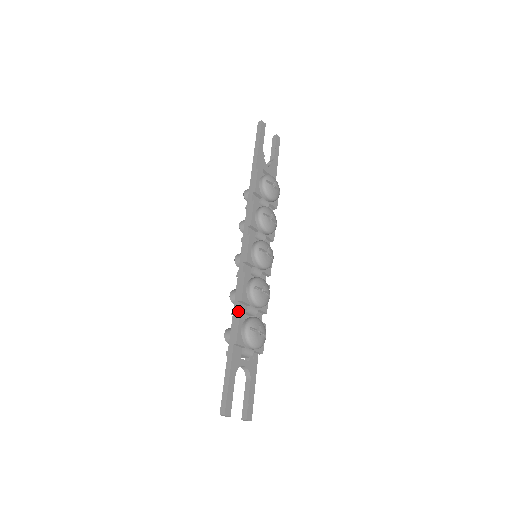
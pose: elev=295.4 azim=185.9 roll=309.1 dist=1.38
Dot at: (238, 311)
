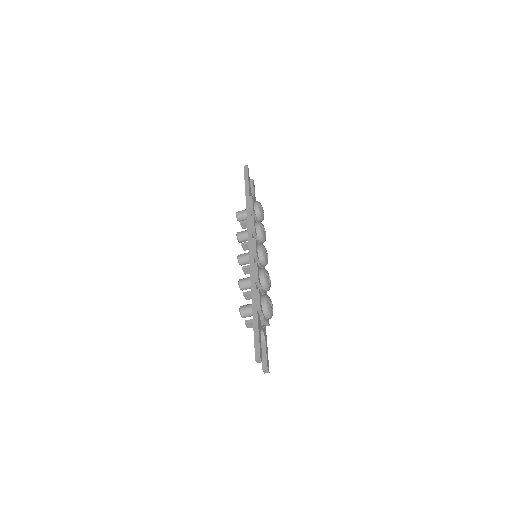
Dot at: (256, 289)
